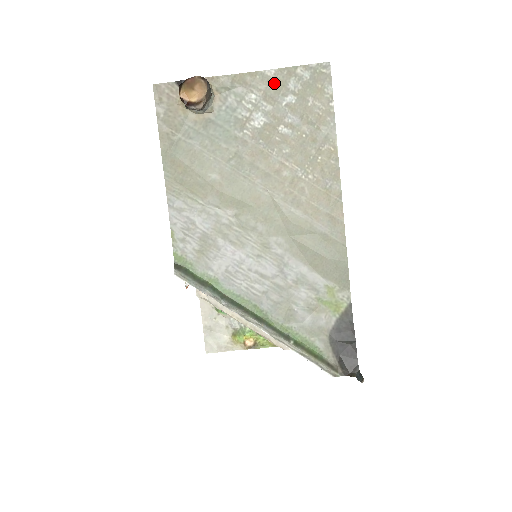
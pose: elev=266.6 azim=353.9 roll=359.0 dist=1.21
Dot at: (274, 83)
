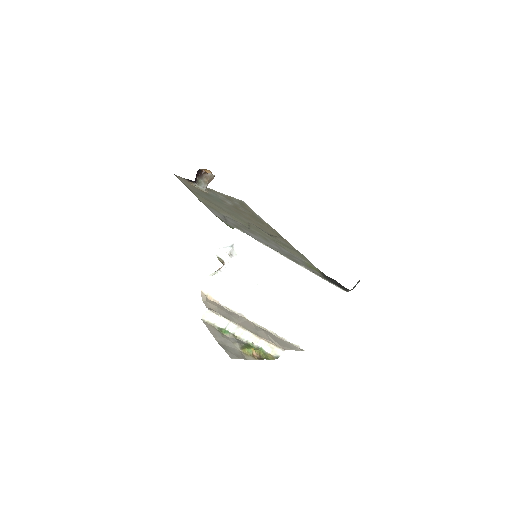
Dot at: (227, 197)
